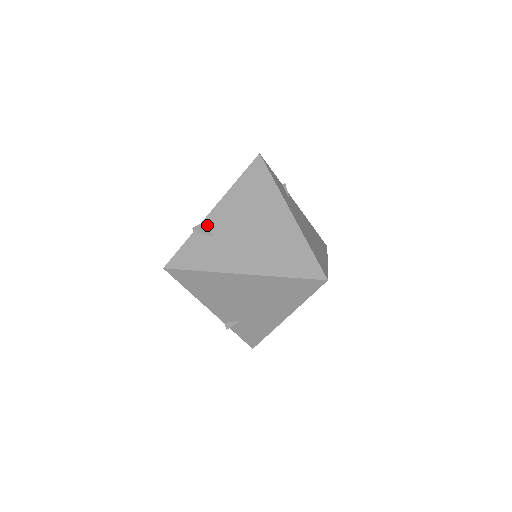
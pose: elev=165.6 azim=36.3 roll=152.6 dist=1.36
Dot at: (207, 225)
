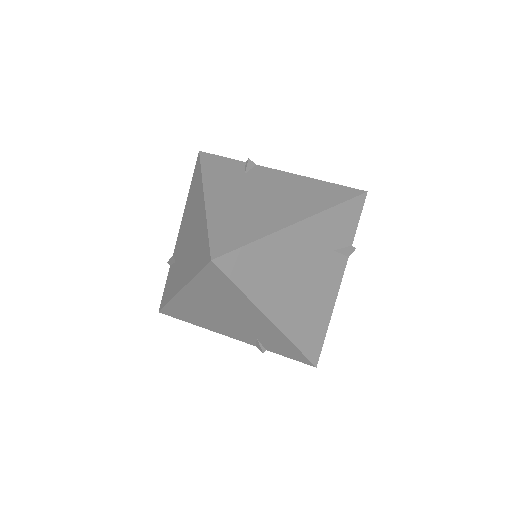
Dot at: (257, 168)
